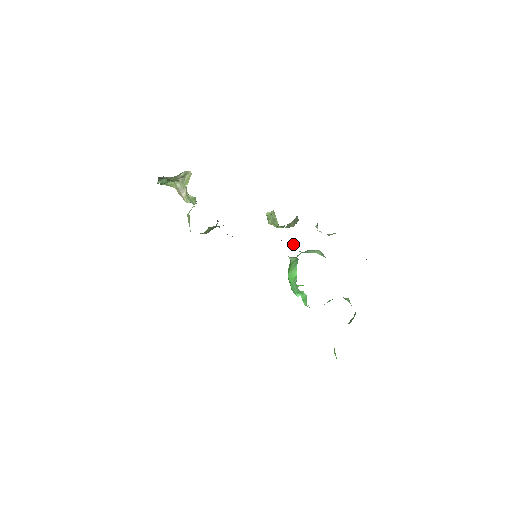
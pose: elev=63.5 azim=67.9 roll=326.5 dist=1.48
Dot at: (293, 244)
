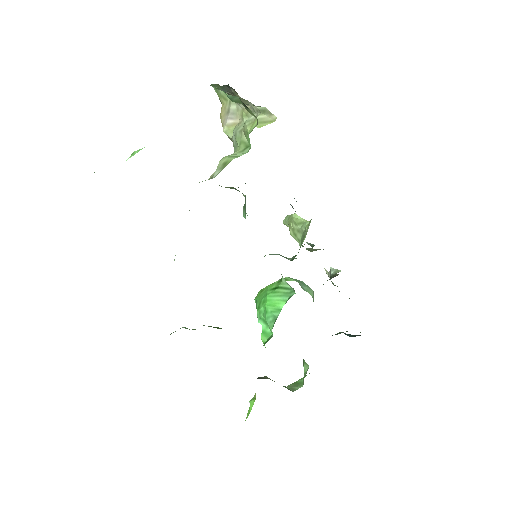
Dot at: occluded
